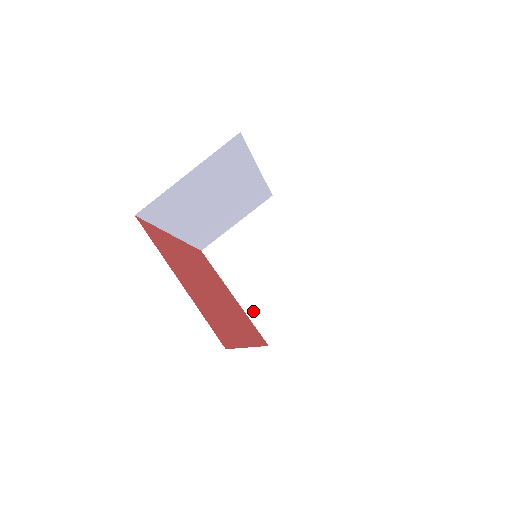
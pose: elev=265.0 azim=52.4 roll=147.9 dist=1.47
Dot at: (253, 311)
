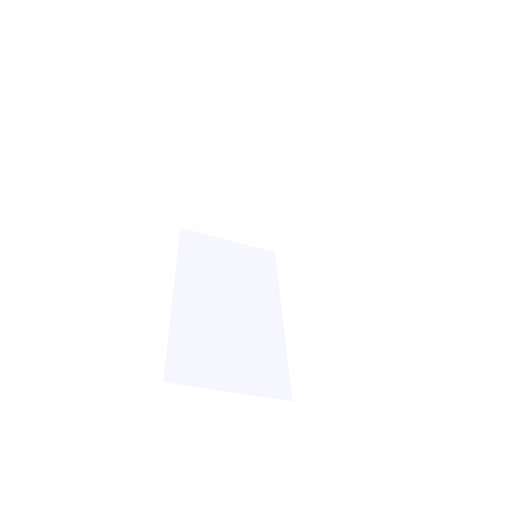
Dot at: (200, 200)
